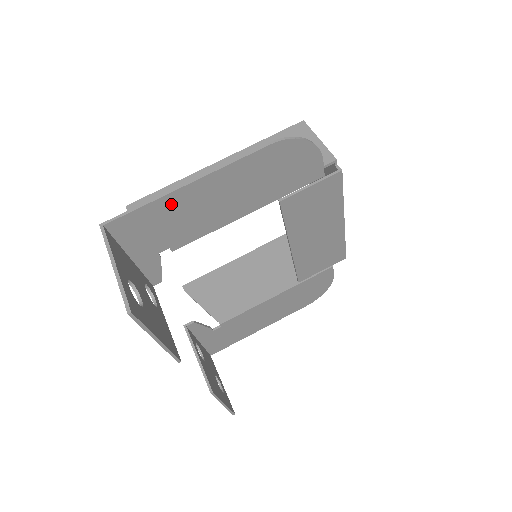
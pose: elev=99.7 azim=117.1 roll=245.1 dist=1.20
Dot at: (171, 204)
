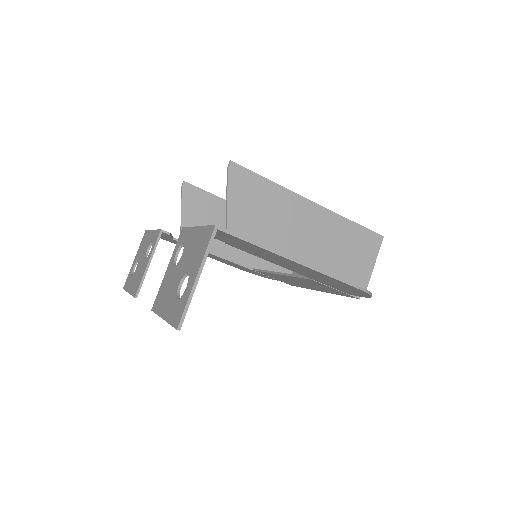
Dot at: (267, 252)
